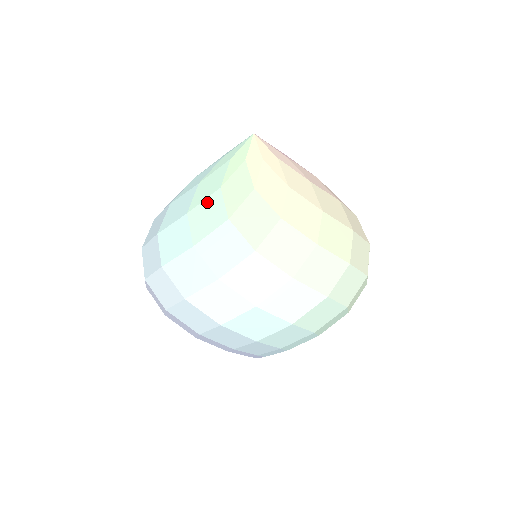
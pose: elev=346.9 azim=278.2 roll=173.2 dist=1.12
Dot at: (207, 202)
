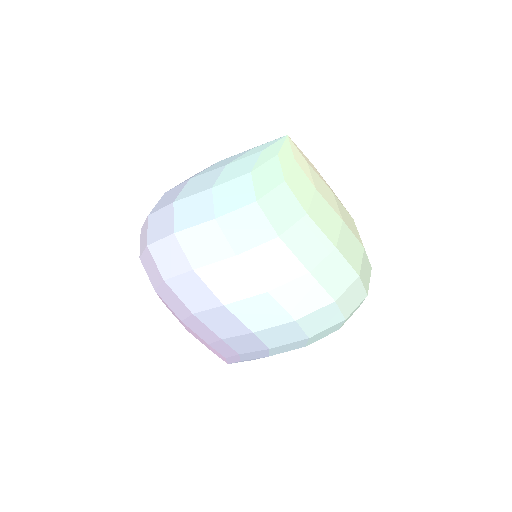
Dot at: (276, 193)
